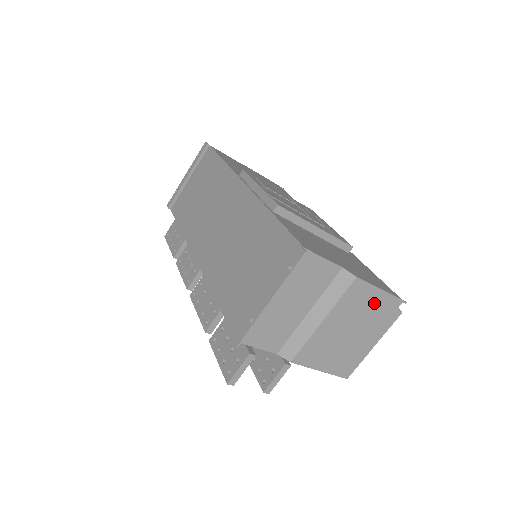
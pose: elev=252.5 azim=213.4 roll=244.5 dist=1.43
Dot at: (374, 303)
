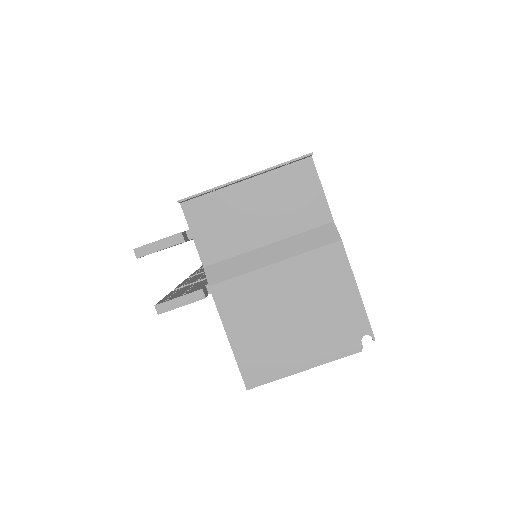
Dot at: (340, 299)
